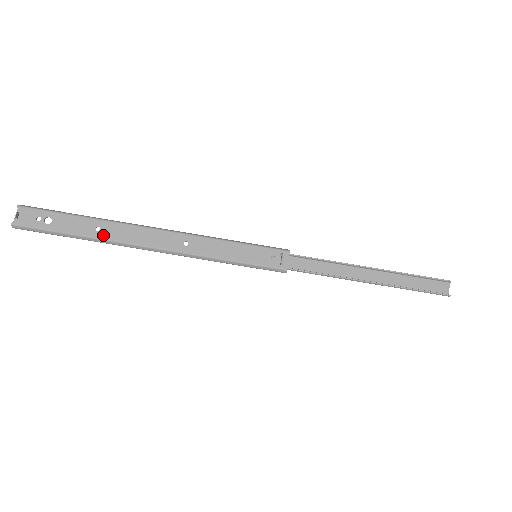
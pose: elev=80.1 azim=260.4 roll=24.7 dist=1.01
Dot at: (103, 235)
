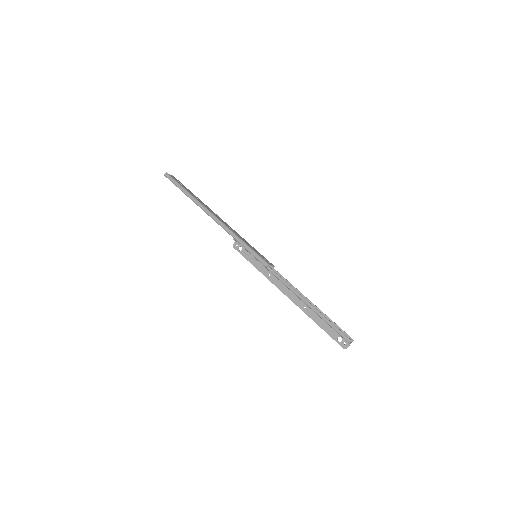
Dot at: (198, 200)
